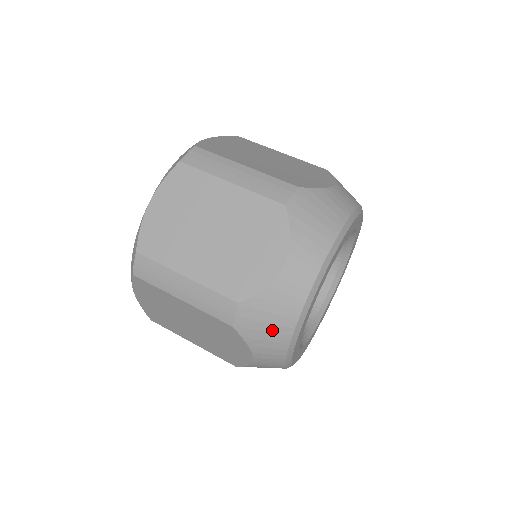
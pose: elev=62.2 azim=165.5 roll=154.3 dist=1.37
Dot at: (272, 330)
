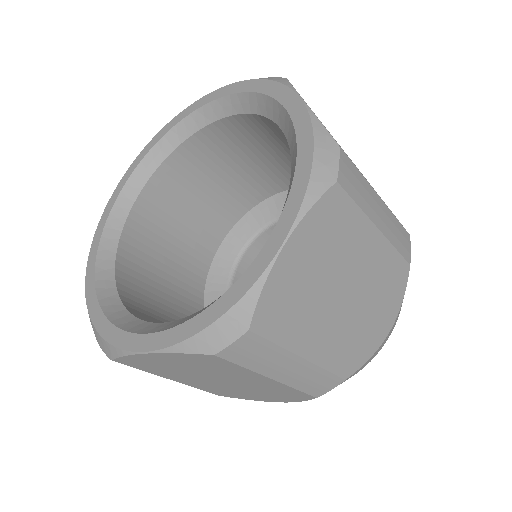
Dot at: occluded
